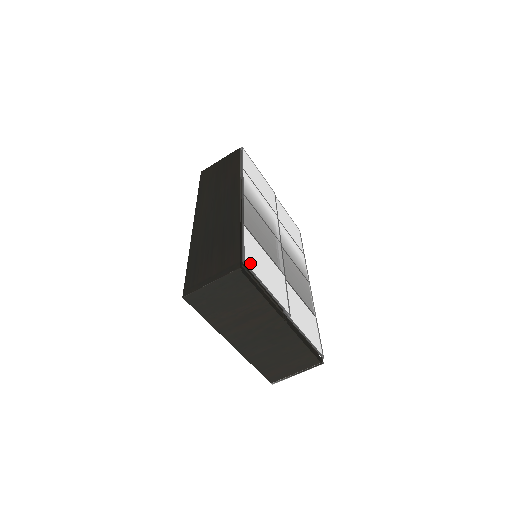
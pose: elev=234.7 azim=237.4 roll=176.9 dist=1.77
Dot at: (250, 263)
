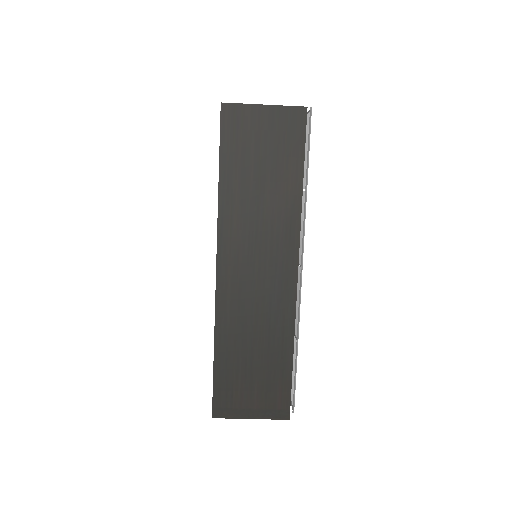
Dot at: occluded
